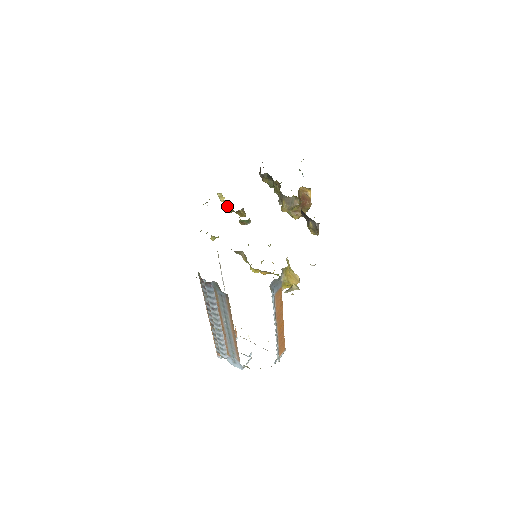
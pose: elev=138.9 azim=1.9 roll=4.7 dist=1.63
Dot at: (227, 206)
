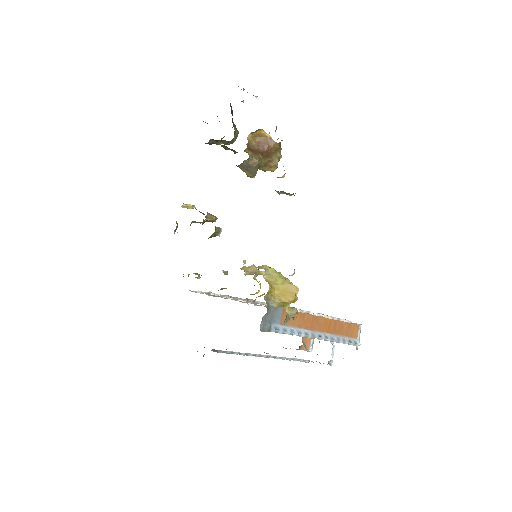
Dot at: (193, 222)
